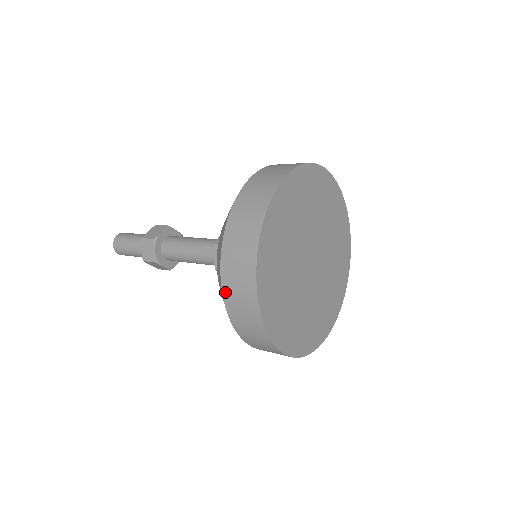
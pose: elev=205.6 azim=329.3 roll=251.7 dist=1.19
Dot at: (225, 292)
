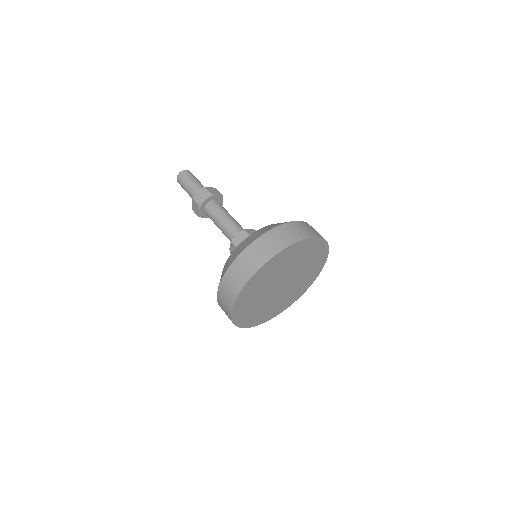
Dot at: (242, 255)
